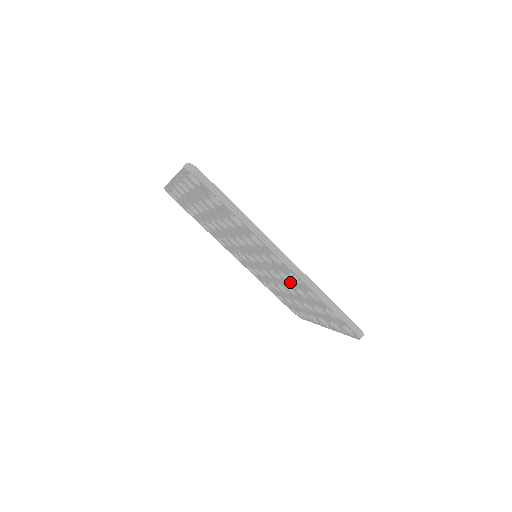
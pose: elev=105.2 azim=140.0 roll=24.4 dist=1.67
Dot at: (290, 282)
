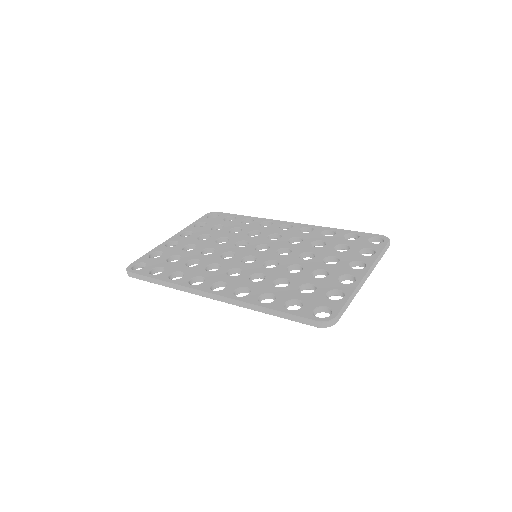
Dot at: occluded
